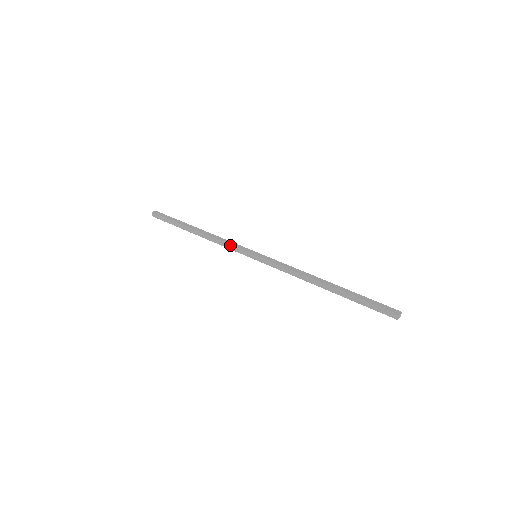
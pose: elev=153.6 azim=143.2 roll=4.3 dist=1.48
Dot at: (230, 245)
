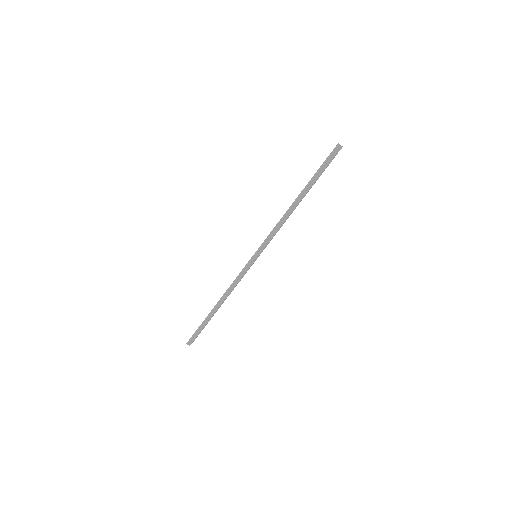
Dot at: (238, 275)
